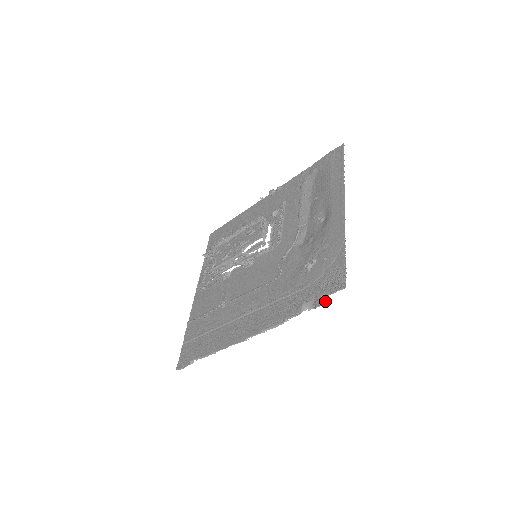
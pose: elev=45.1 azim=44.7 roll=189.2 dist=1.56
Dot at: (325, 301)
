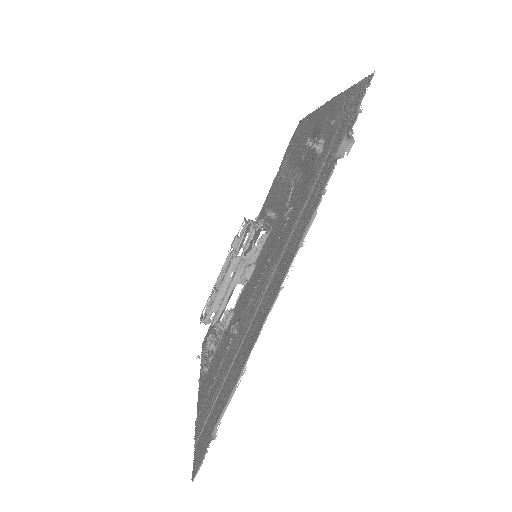
Dot at: occluded
